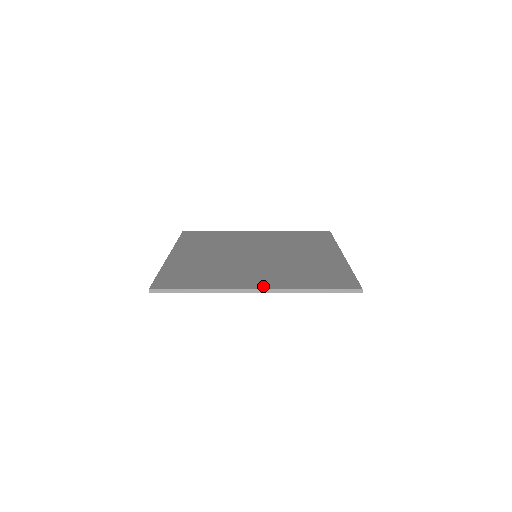
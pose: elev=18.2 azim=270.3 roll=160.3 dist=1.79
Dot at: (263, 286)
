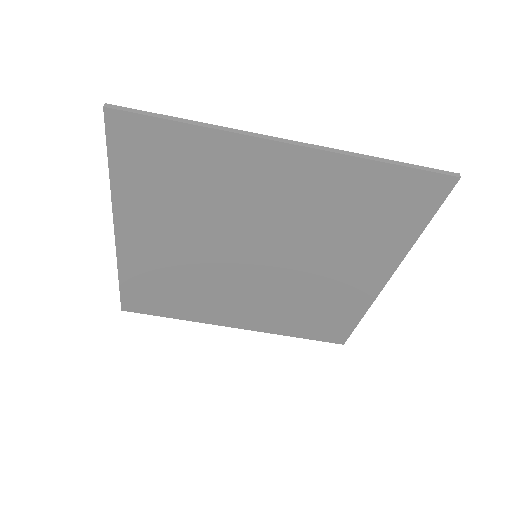
Dot at: (299, 151)
